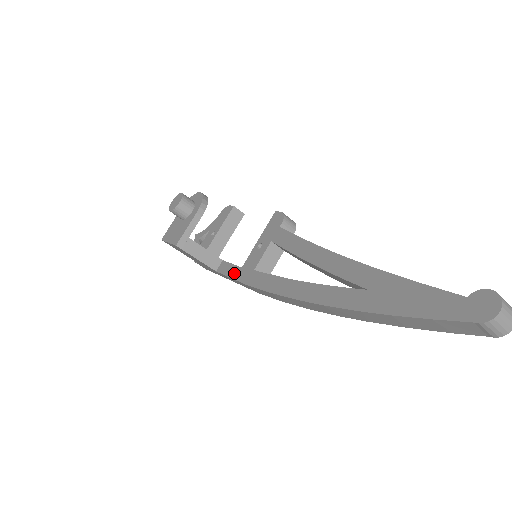
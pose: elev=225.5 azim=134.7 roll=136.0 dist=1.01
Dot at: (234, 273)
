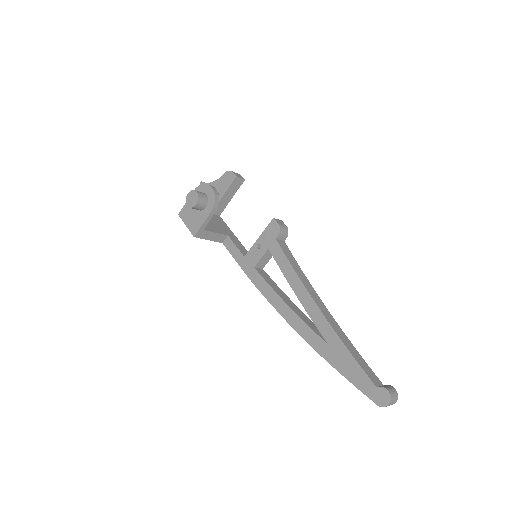
Dot at: (238, 258)
